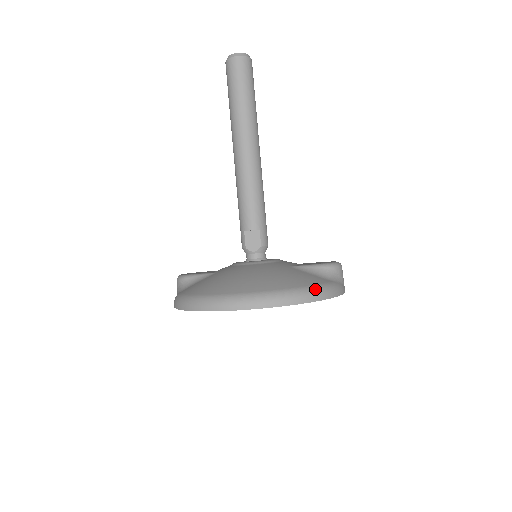
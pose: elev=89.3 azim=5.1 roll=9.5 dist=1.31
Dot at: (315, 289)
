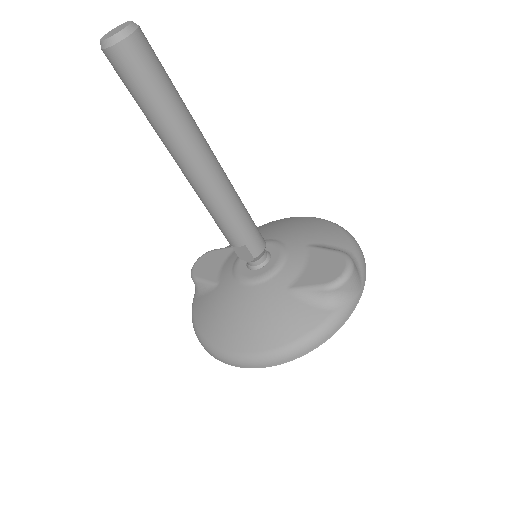
Dot at: (306, 341)
